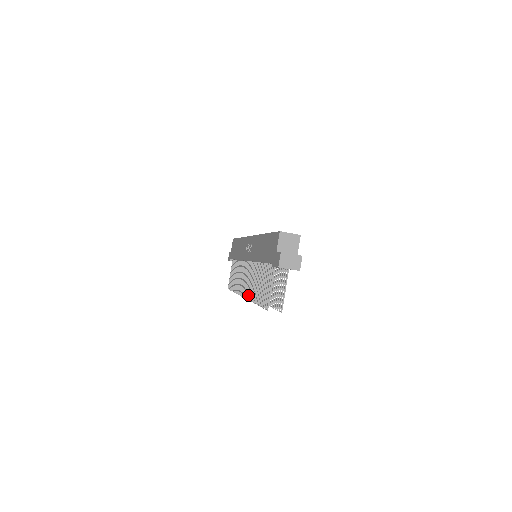
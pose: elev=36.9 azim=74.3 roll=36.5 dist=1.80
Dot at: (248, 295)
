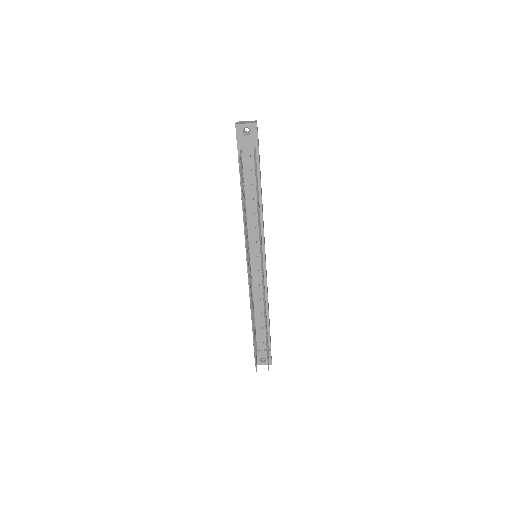
Dot at: occluded
